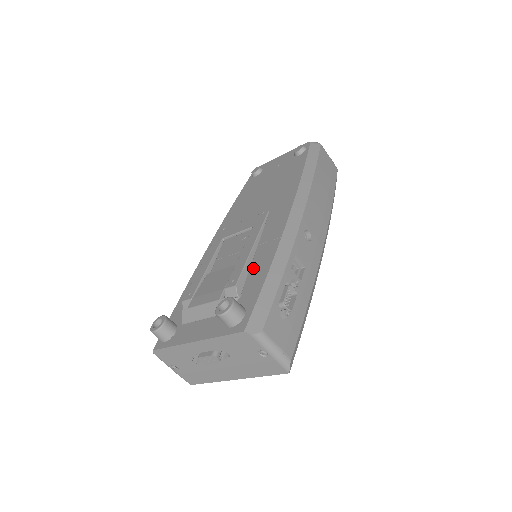
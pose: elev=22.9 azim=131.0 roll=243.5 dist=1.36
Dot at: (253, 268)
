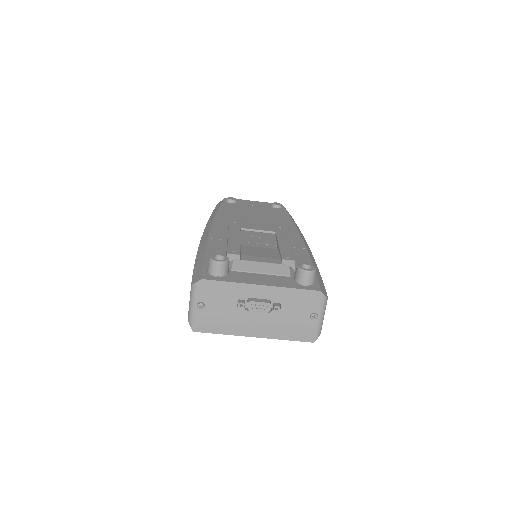
Dot at: occluded
